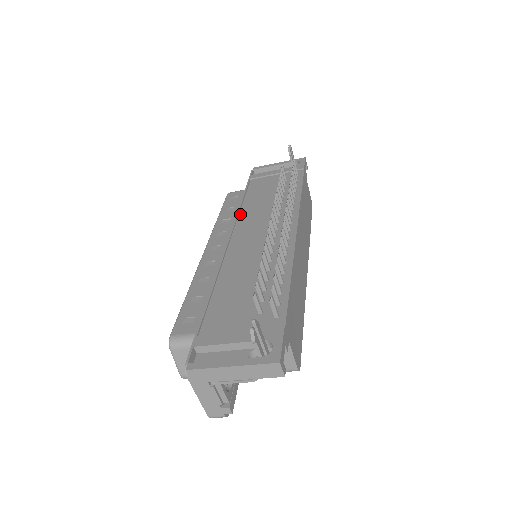
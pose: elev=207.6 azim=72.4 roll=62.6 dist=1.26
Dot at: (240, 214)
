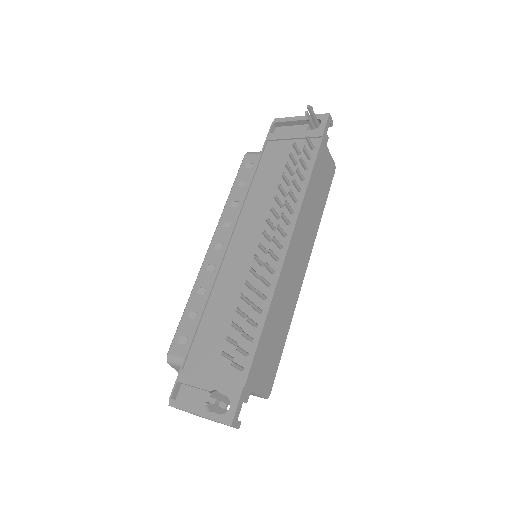
Dot at: (245, 203)
